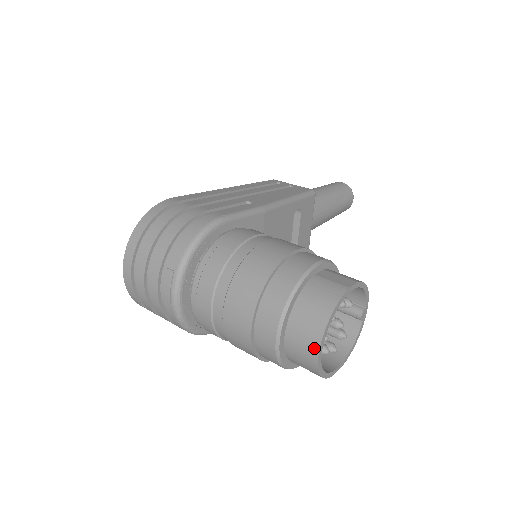
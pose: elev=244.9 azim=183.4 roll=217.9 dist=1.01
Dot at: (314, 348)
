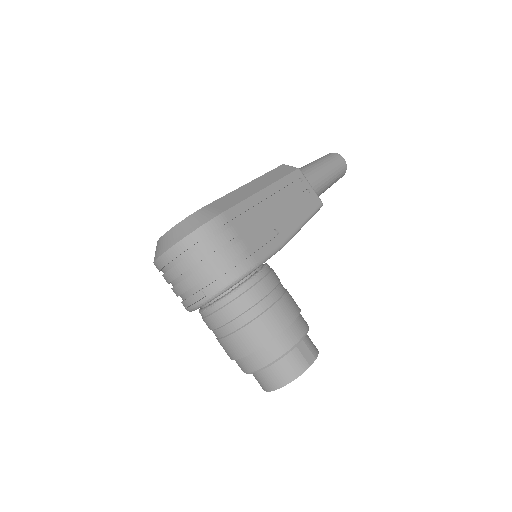
Dot at: (271, 388)
